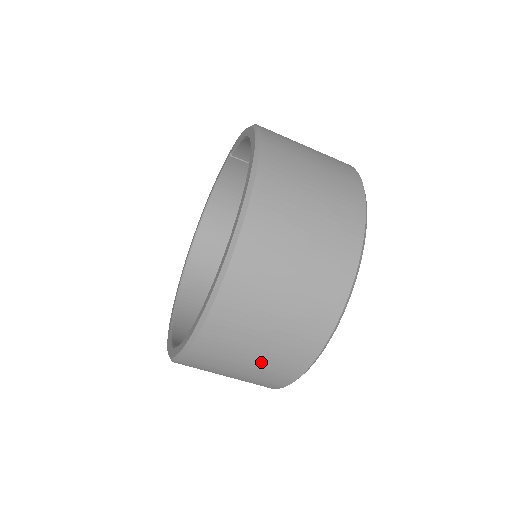
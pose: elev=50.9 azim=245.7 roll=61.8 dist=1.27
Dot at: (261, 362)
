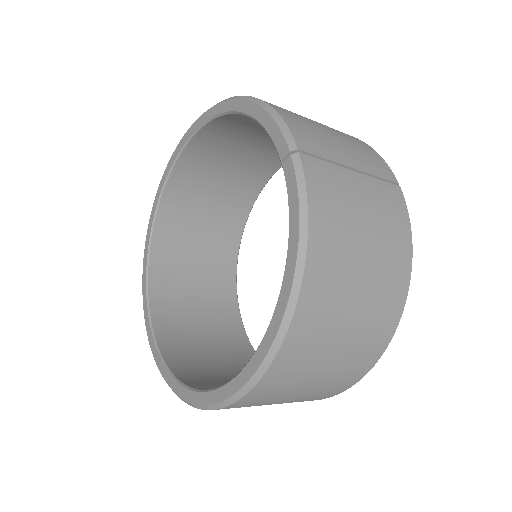
Dot at: occluded
